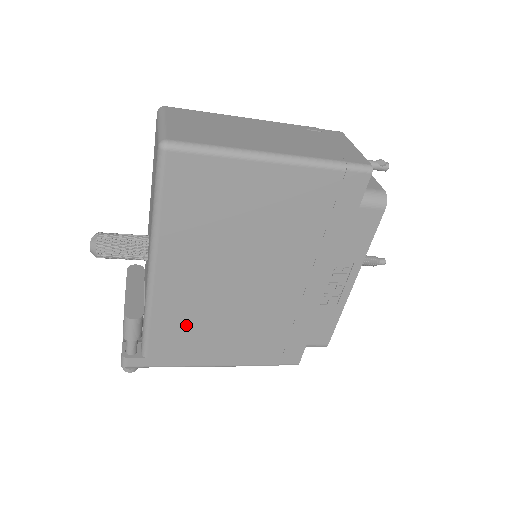
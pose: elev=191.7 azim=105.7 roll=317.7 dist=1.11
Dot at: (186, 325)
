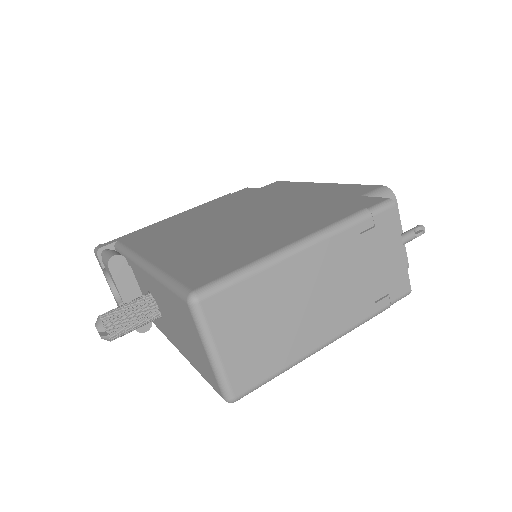
Dot at: occluded
